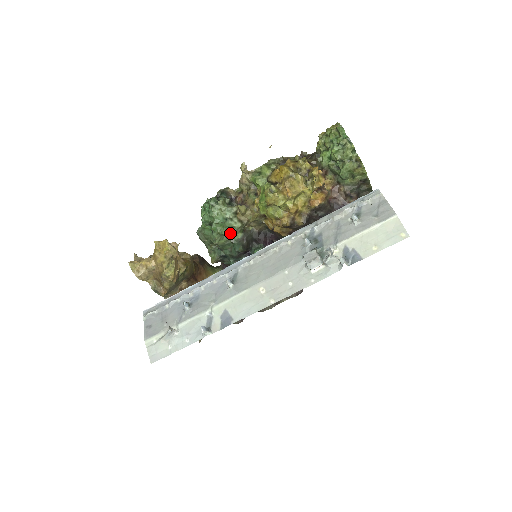
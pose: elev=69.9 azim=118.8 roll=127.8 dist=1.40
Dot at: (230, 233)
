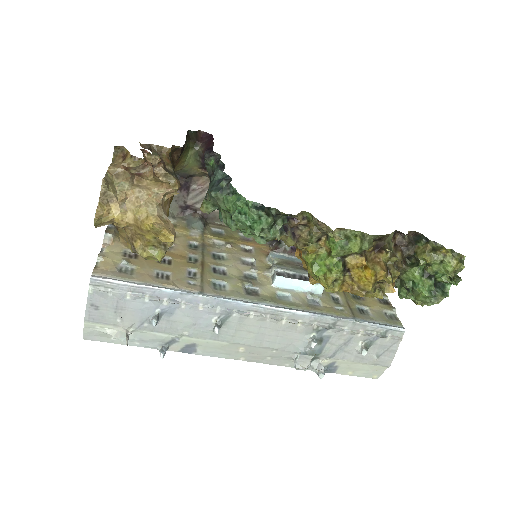
Dot at: occluded
